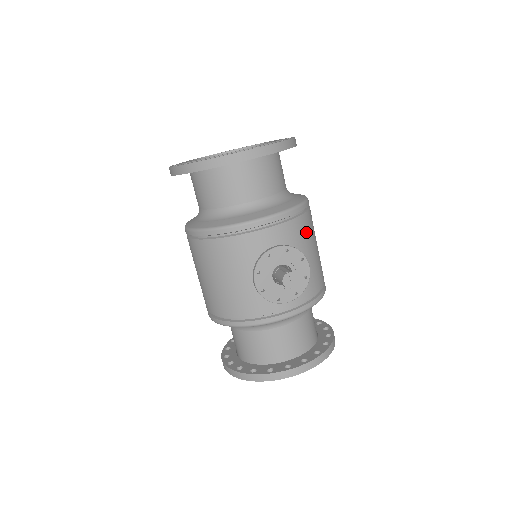
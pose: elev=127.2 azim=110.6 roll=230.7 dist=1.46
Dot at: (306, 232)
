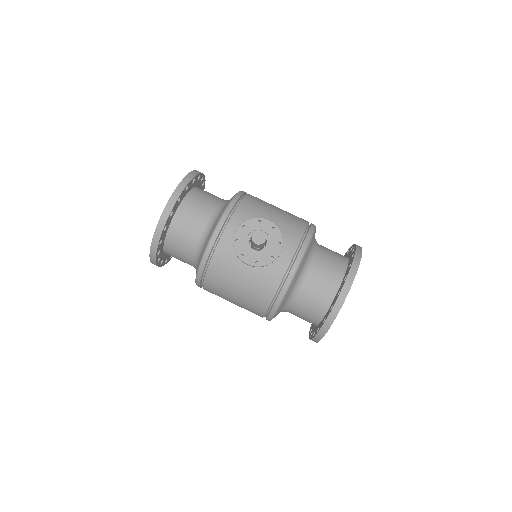
Dot at: (255, 207)
